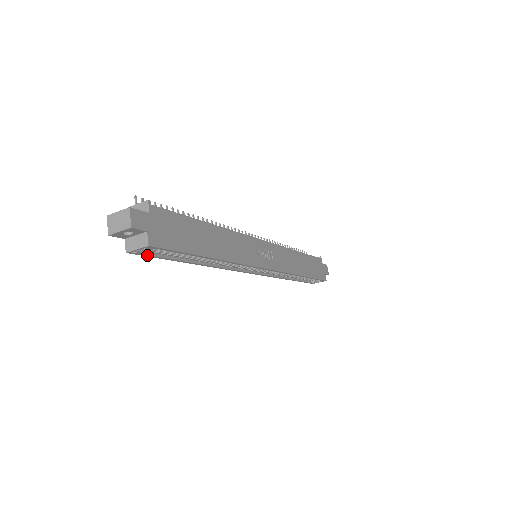
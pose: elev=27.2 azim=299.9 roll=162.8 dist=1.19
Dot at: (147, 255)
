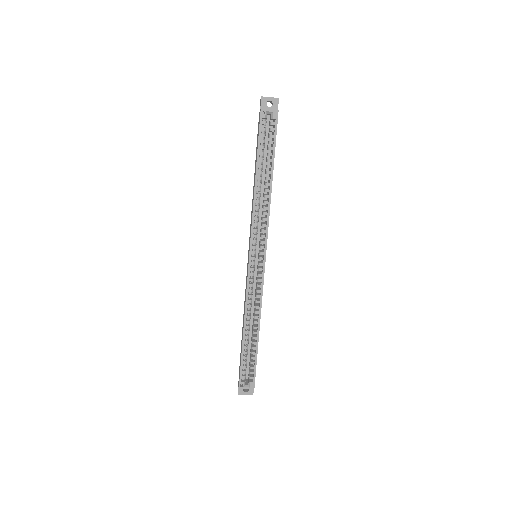
Dot at: (261, 126)
